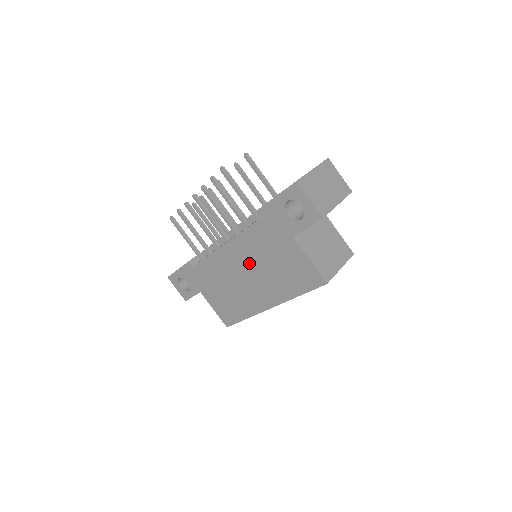
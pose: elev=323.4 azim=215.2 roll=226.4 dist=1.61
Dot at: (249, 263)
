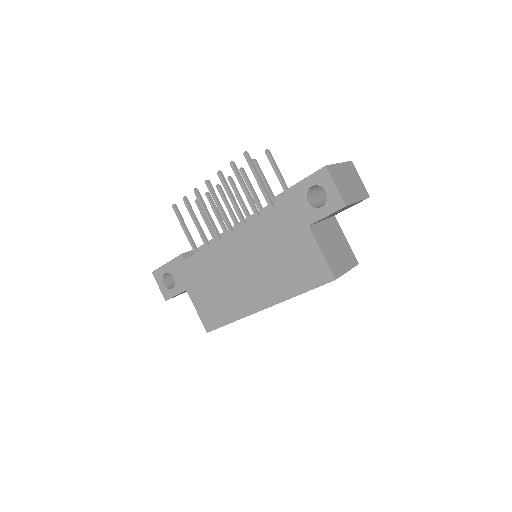
Dot at: (252, 256)
